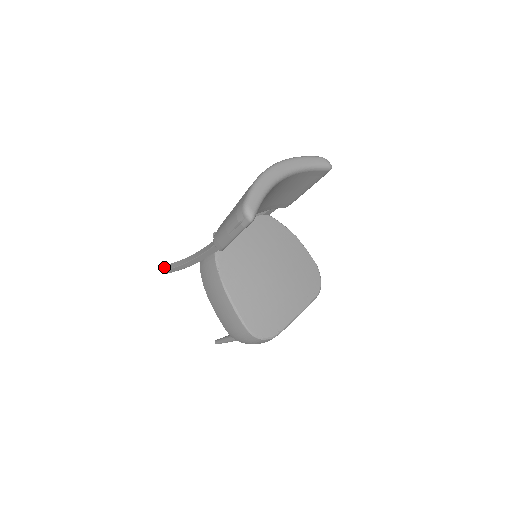
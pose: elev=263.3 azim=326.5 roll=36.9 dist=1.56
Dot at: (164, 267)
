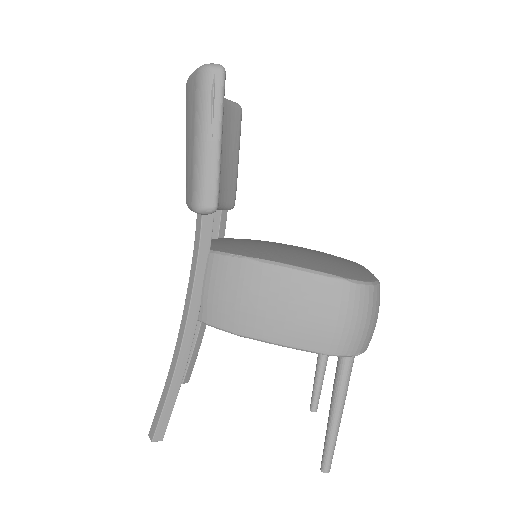
Dot at: (151, 429)
